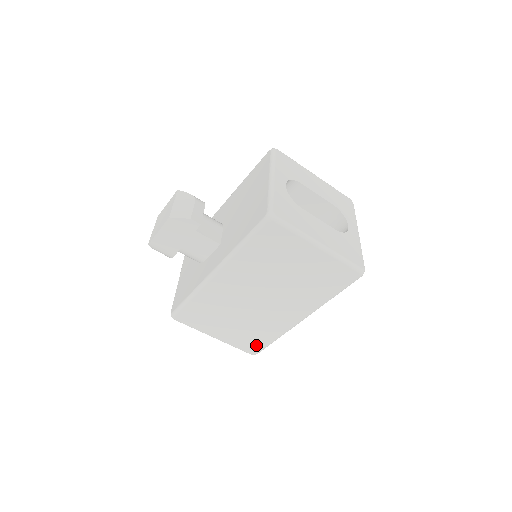
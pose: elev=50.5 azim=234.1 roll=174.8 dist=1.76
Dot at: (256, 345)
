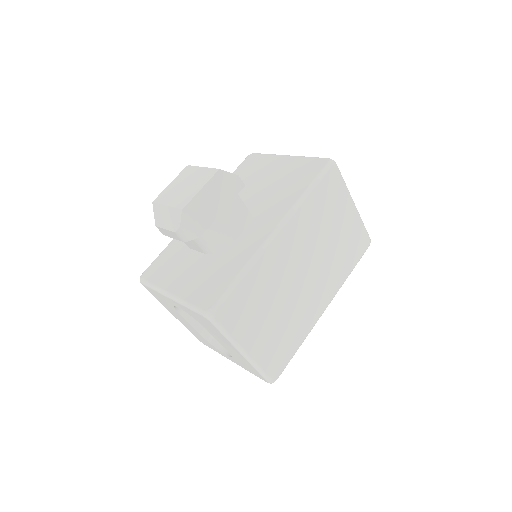
Dot at: (281, 361)
